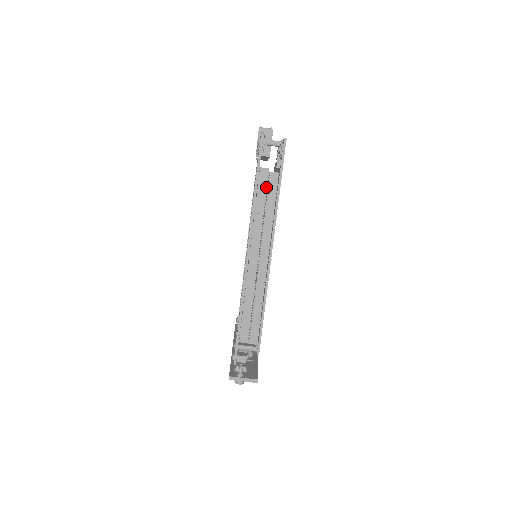
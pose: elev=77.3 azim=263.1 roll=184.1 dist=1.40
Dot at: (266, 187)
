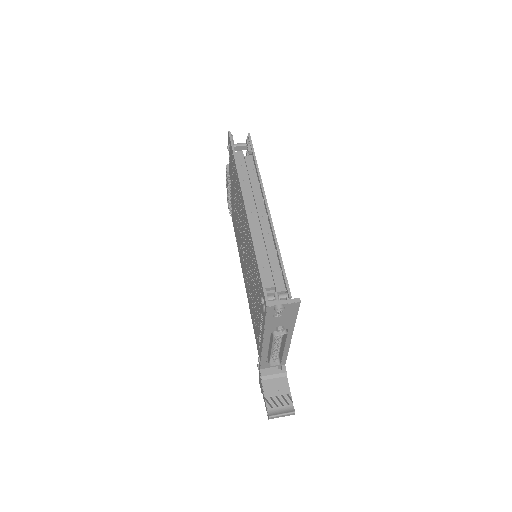
Dot at: occluded
